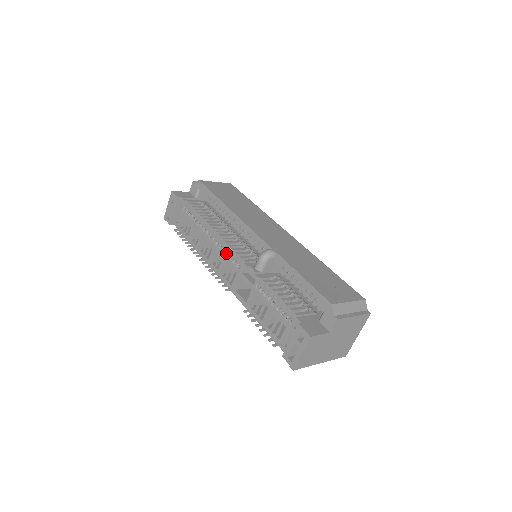
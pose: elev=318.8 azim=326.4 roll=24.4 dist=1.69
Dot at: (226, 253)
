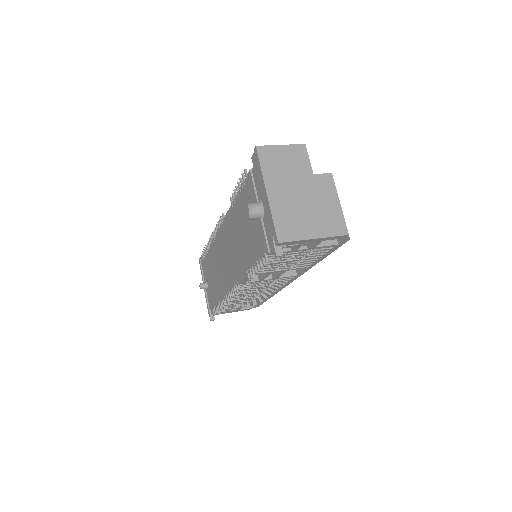
Dot at: occluded
